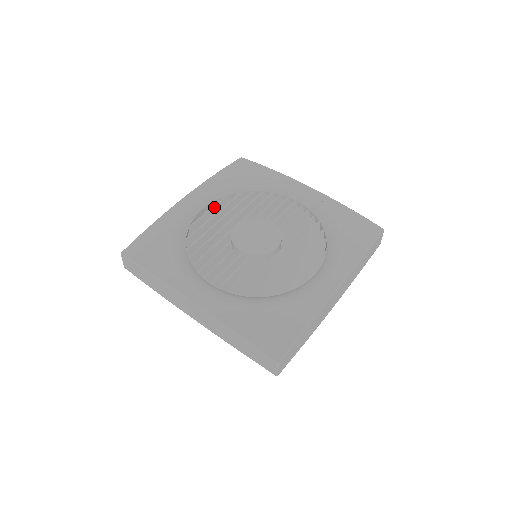
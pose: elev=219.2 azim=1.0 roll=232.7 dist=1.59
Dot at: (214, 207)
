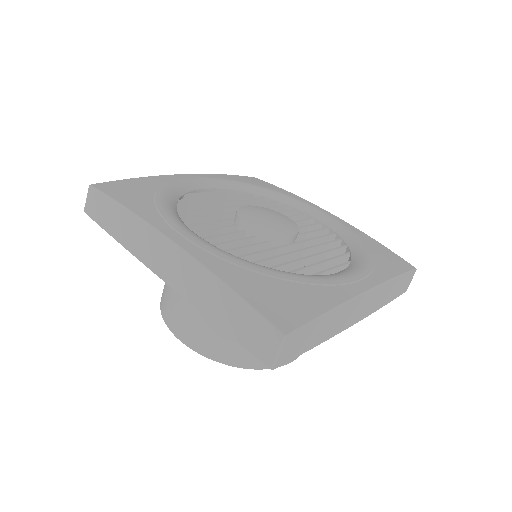
Dot at: (219, 192)
